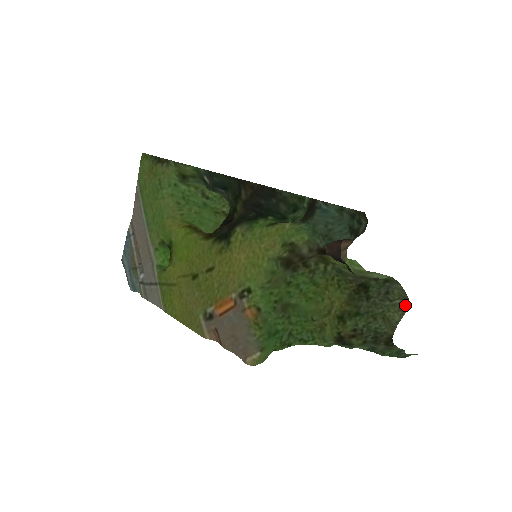
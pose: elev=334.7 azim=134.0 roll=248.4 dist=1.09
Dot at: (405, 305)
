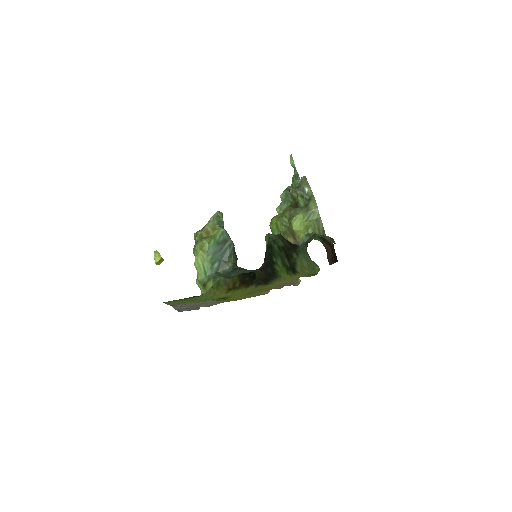
Dot at: (303, 177)
